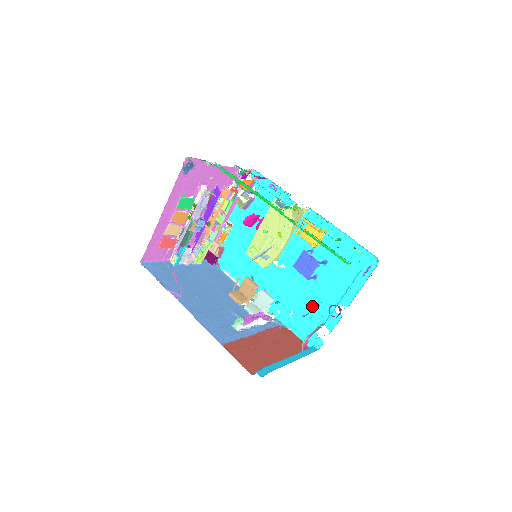
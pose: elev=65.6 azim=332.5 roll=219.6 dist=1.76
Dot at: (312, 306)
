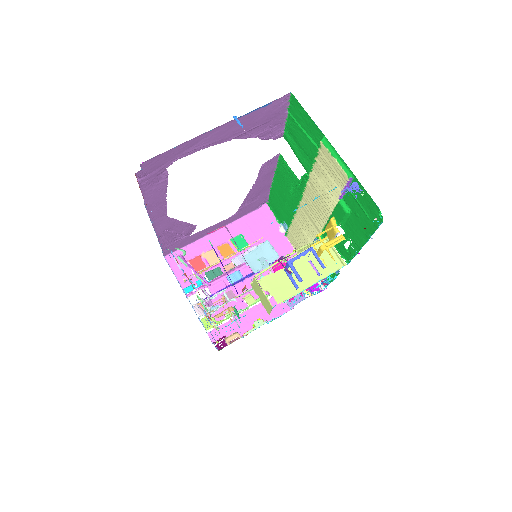
Dot at: occluded
